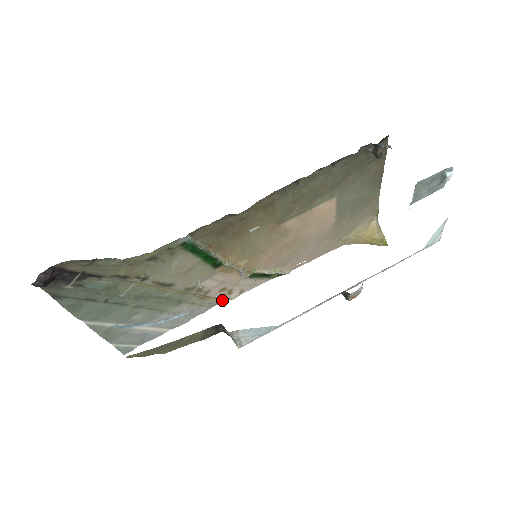
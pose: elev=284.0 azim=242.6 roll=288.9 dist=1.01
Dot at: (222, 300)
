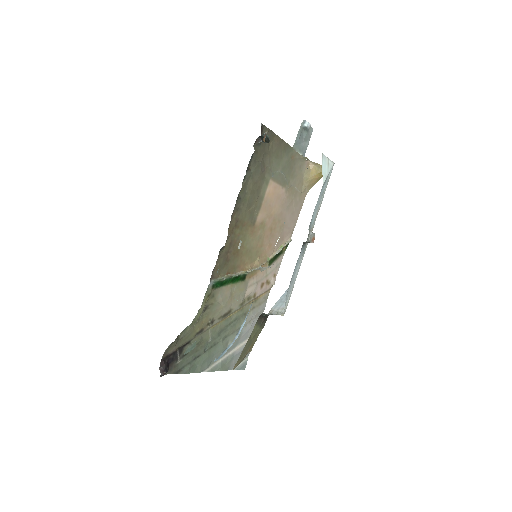
Dot at: (268, 291)
